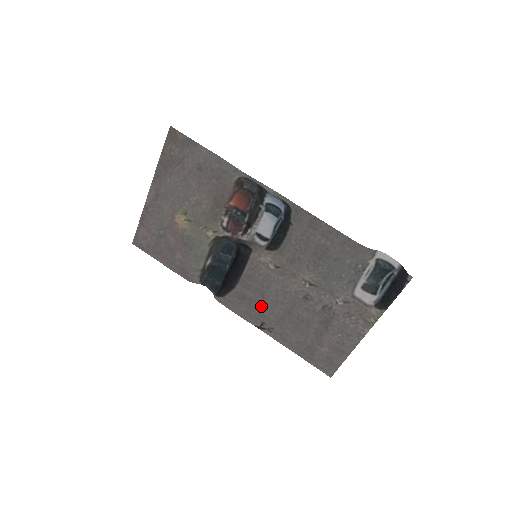
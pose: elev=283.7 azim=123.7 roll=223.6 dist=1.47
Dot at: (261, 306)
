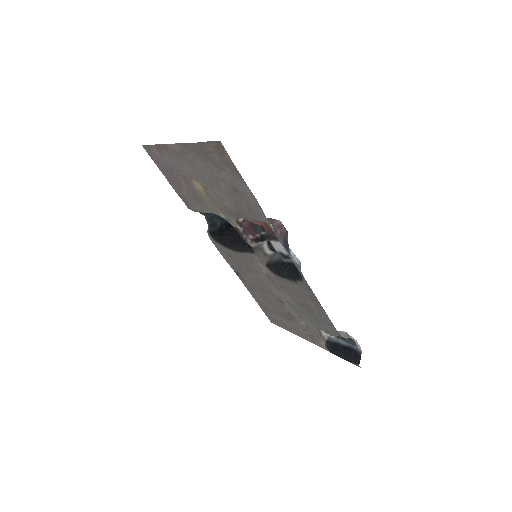
Dot at: (243, 270)
